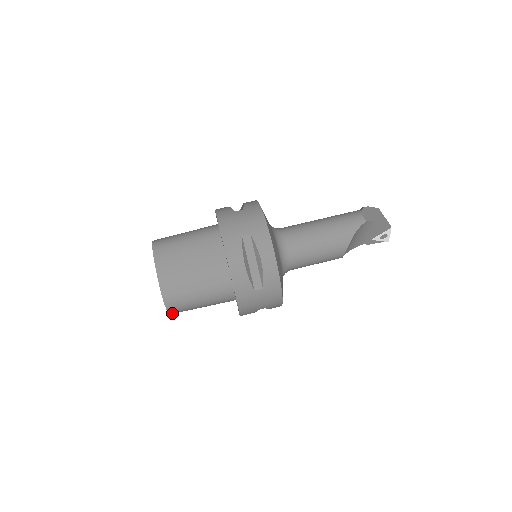
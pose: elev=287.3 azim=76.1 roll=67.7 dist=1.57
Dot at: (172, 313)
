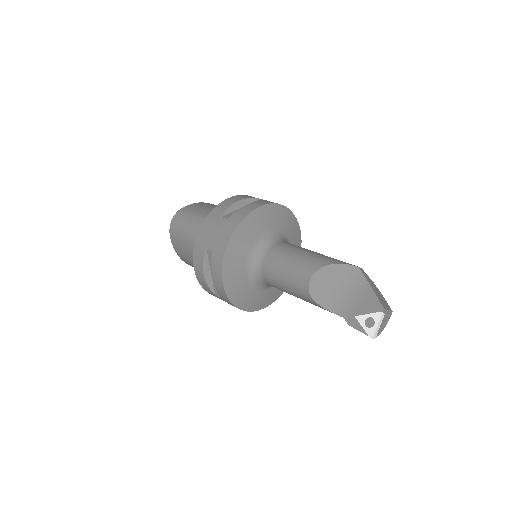
Dot at: (171, 229)
